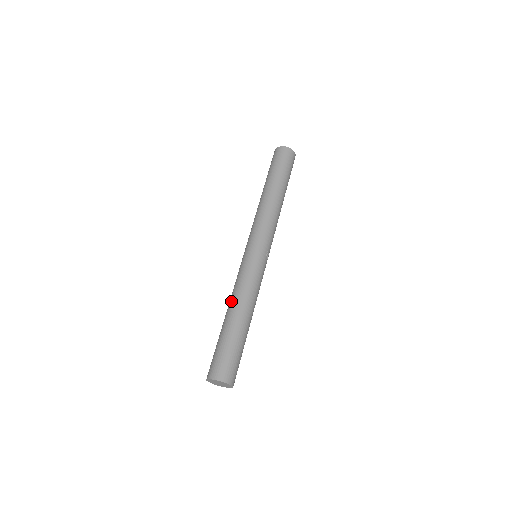
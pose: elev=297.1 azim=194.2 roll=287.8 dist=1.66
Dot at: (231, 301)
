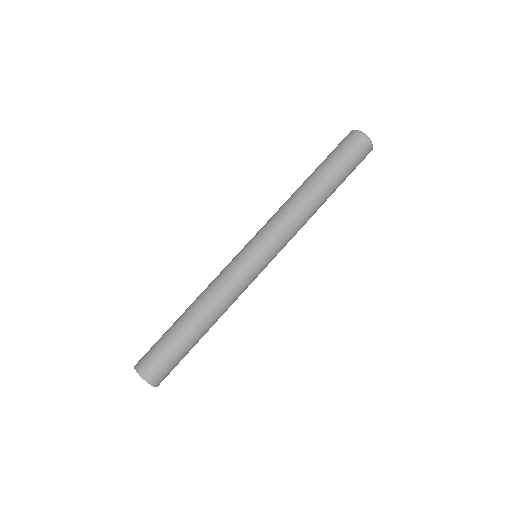
Dot at: (199, 297)
